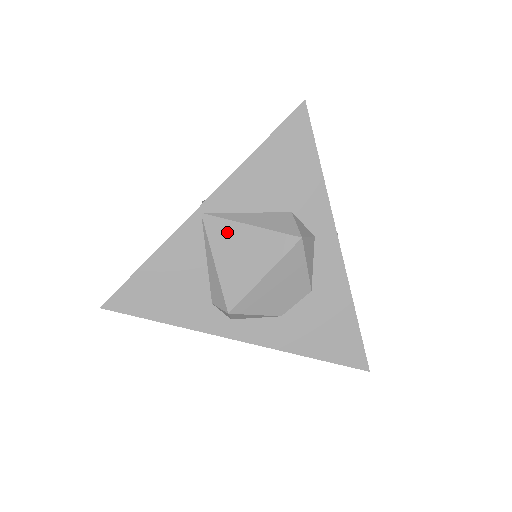
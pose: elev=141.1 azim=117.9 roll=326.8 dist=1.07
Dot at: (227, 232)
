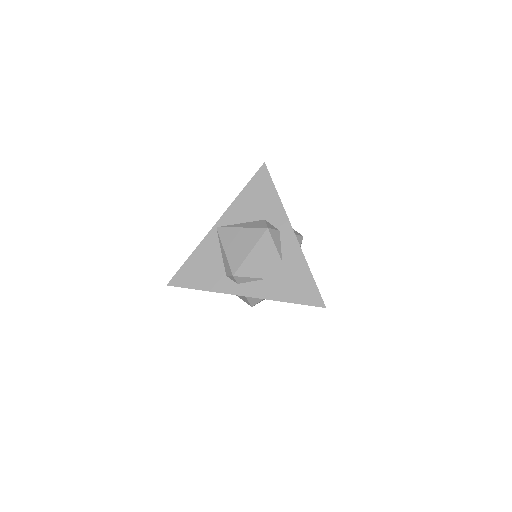
Dot at: (230, 234)
